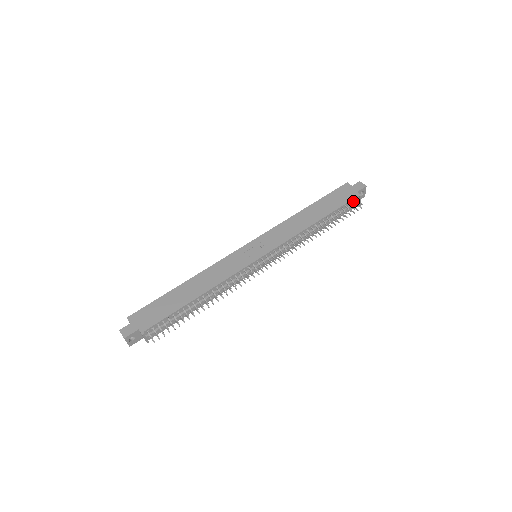
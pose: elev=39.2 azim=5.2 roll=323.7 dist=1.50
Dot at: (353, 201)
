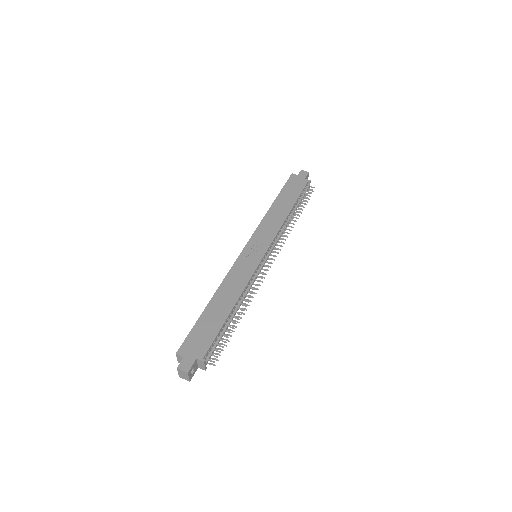
Dot at: (306, 187)
